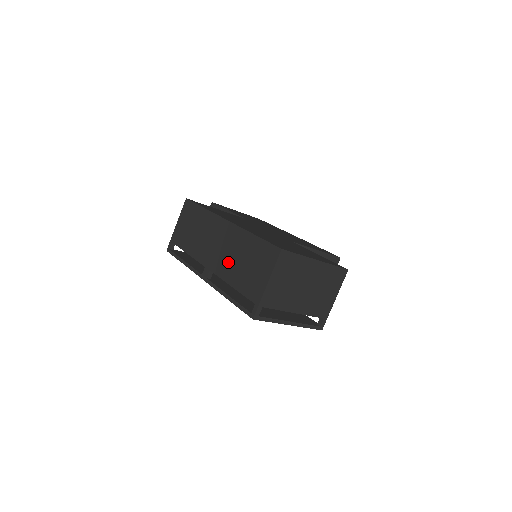
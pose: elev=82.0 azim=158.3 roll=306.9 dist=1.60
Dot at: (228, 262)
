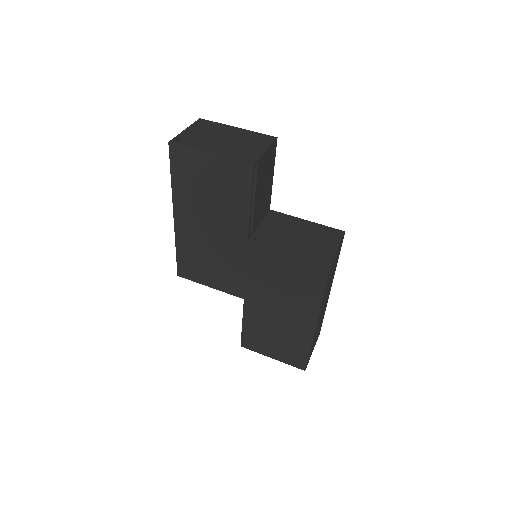
Dot at: occluded
